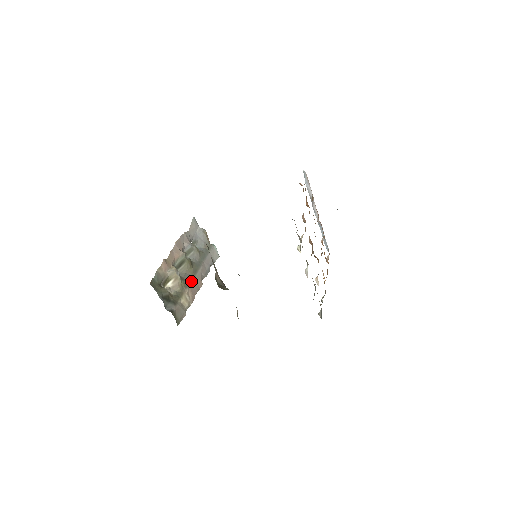
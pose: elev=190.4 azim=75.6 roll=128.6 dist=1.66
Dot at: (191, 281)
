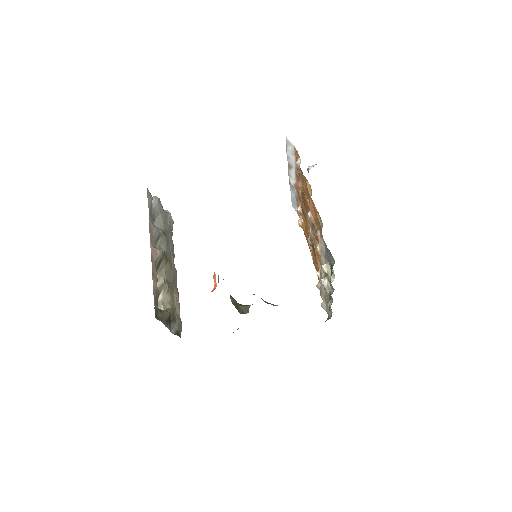
Dot at: (173, 279)
